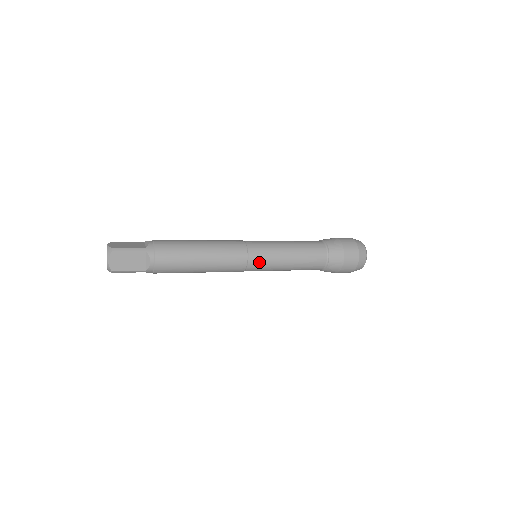
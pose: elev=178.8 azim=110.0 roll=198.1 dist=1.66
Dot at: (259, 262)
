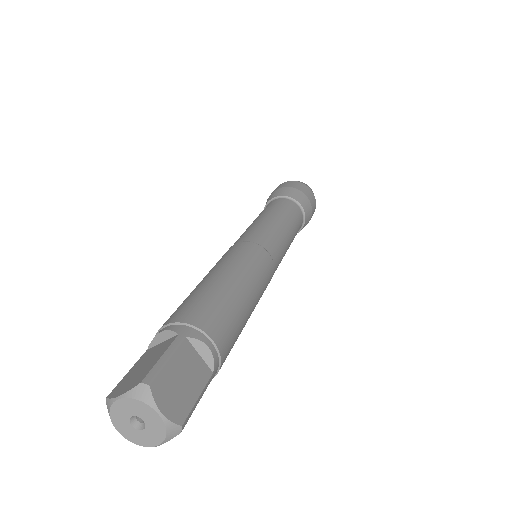
Dot at: occluded
